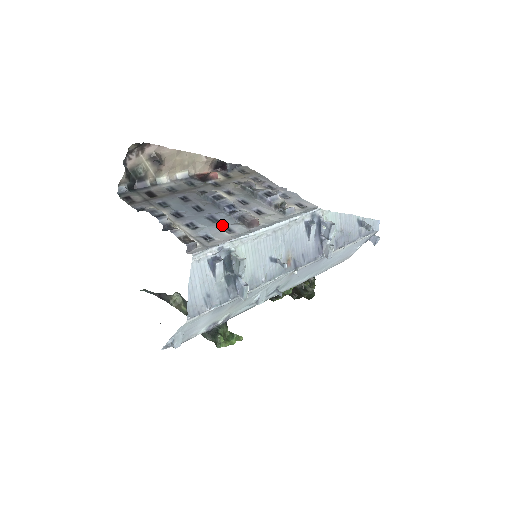
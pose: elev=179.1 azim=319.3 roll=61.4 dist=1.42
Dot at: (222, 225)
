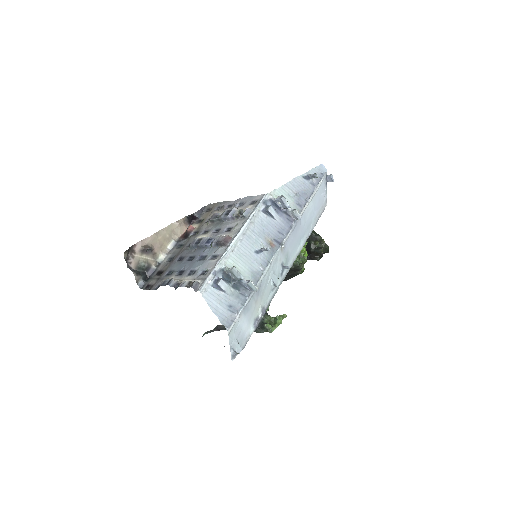
Dot at: (209, 257)
